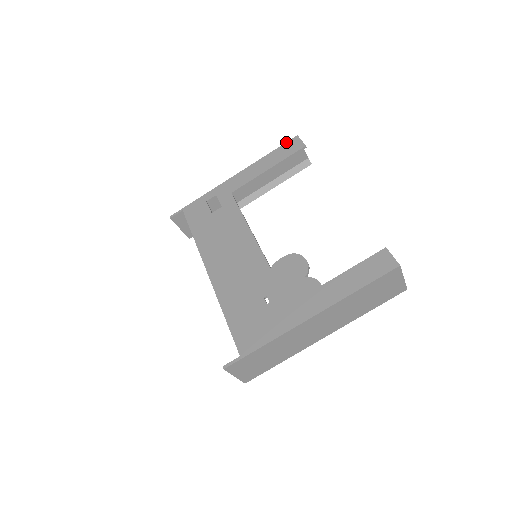
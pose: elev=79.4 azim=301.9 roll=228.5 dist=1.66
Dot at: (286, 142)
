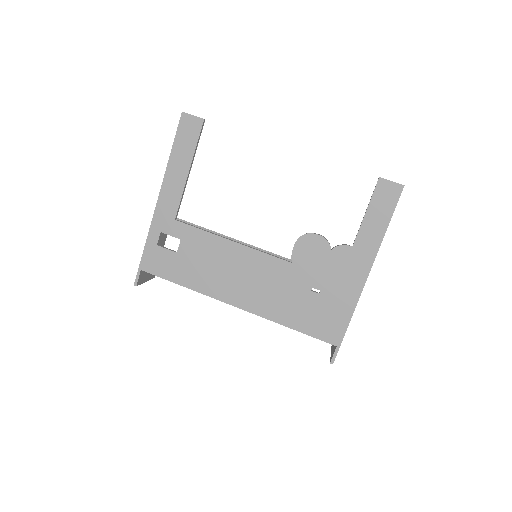
Dot at: (177, 127)
